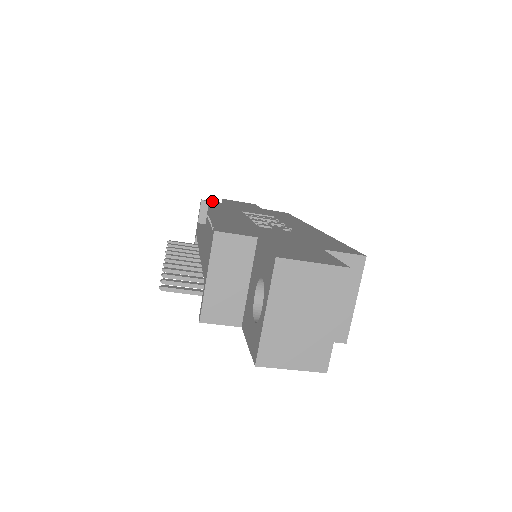
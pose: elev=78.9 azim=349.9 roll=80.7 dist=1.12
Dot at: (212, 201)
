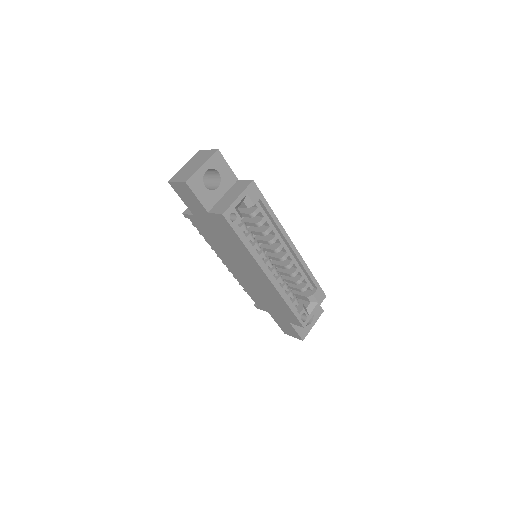
Dot at: occluded
